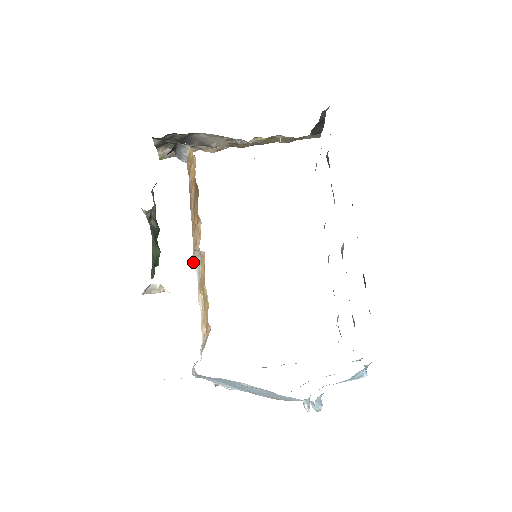
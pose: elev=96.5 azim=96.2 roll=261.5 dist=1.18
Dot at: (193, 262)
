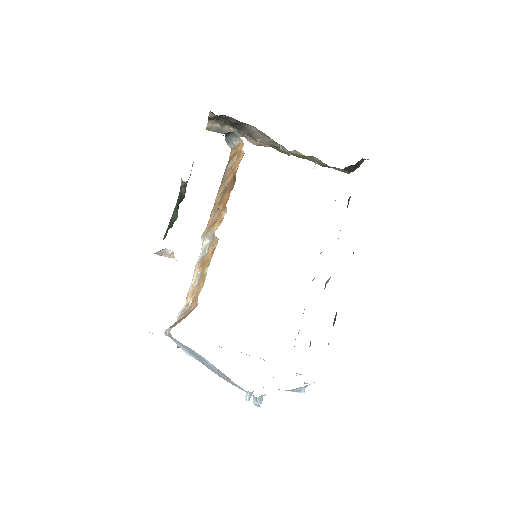
Dot at: (202, 238)
